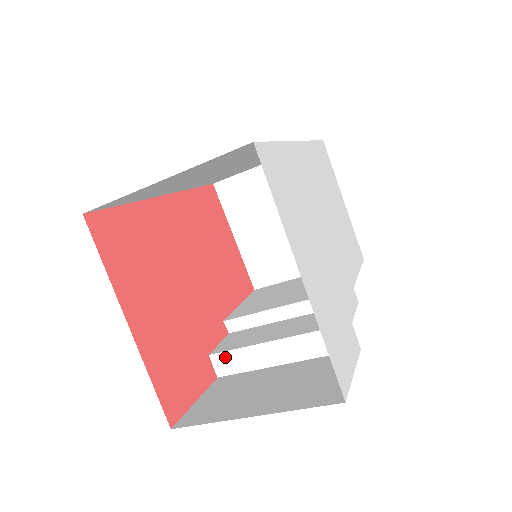
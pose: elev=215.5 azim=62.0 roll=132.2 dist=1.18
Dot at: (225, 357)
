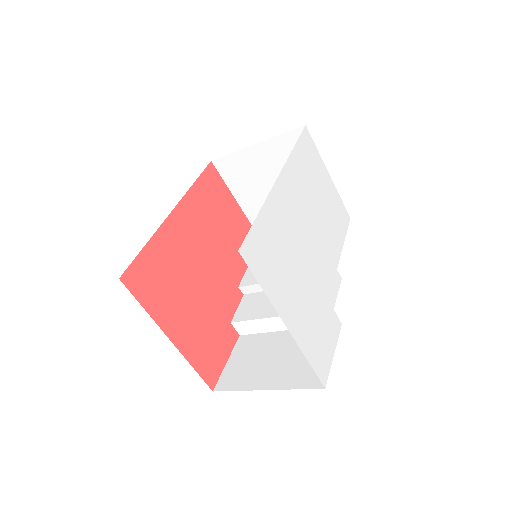
Dot at: (243, 324)
